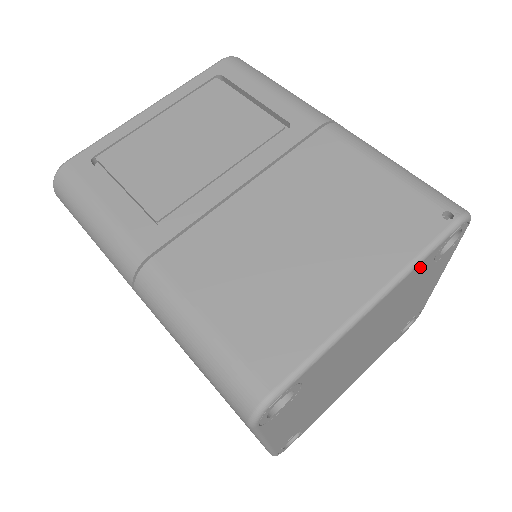
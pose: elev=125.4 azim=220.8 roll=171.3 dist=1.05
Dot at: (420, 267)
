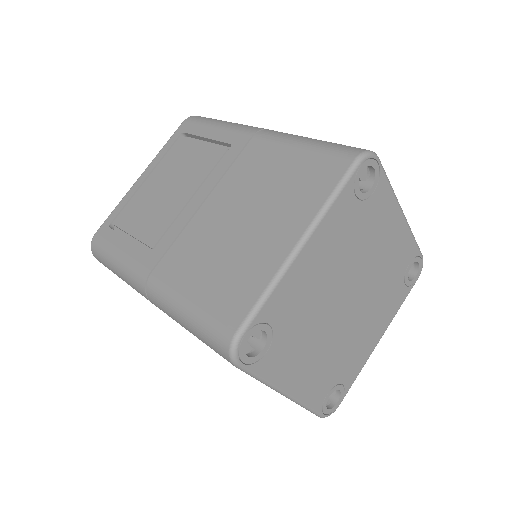
Dot at: (410, 247)
